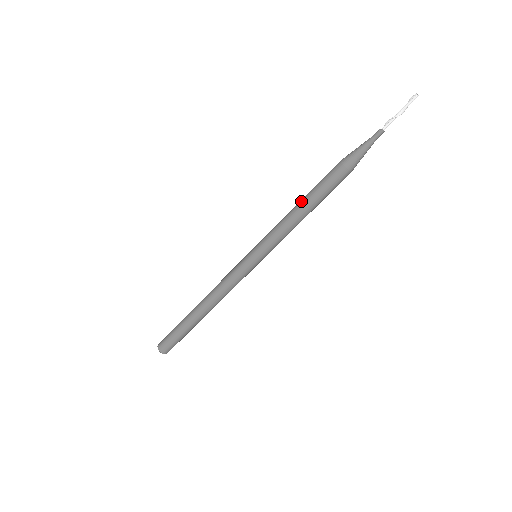
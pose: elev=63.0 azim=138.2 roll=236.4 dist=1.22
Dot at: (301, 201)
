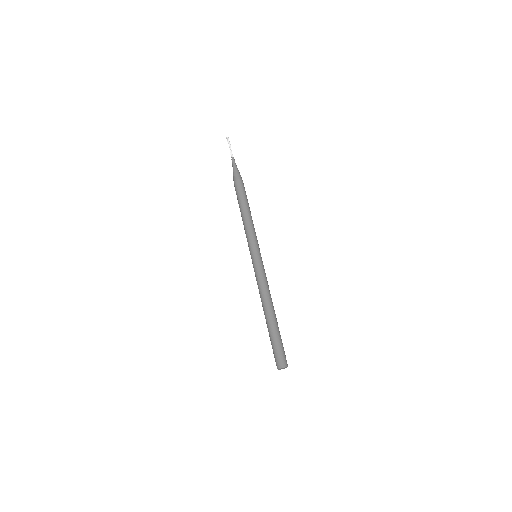
Dot at: occluded
